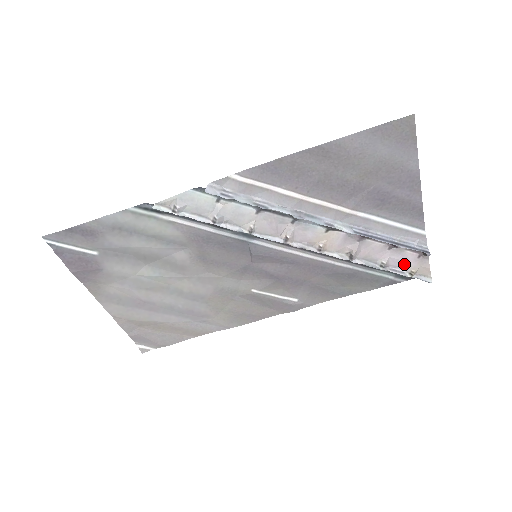
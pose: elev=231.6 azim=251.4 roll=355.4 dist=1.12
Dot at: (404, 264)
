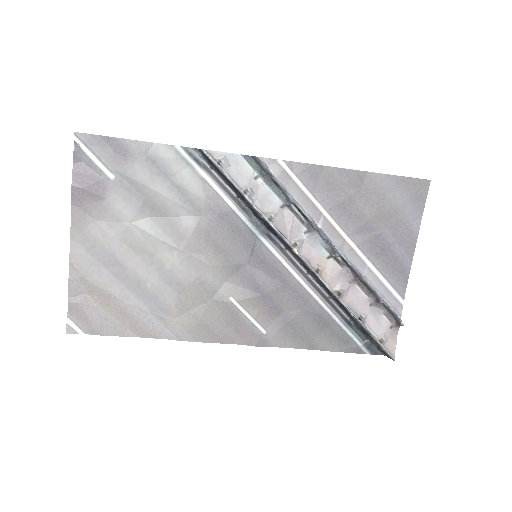
Dot at: (377, 329)
